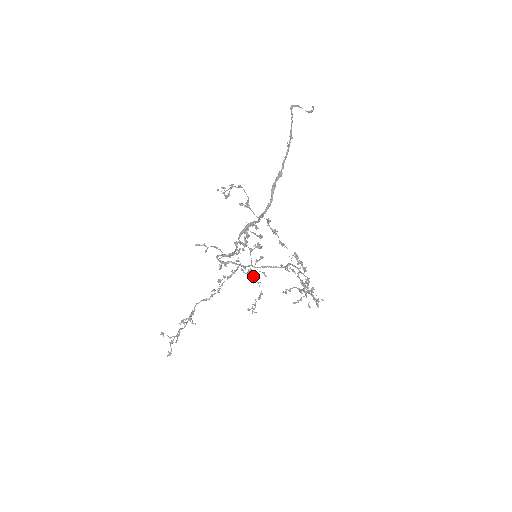
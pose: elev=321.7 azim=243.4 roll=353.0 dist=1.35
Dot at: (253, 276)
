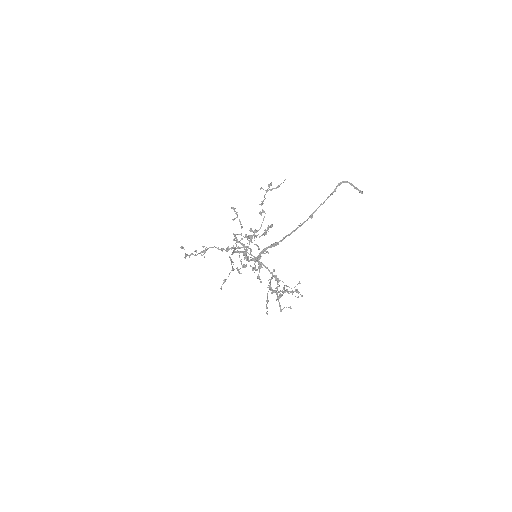
Dot at: (253, 260)
